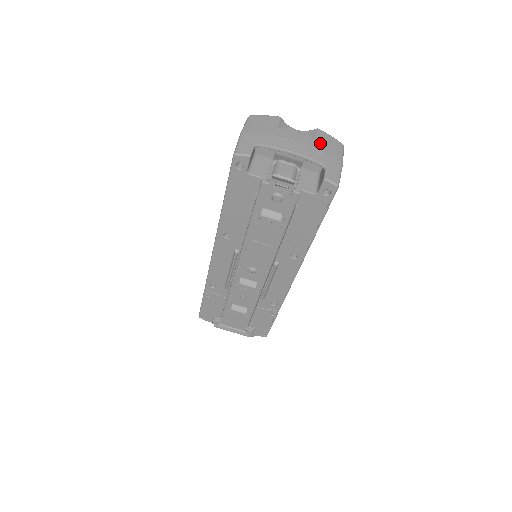
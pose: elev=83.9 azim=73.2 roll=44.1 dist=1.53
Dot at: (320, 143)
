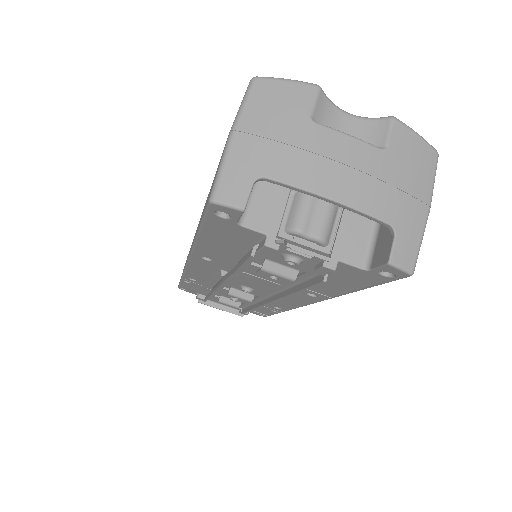
Dot at: (393, 163)
